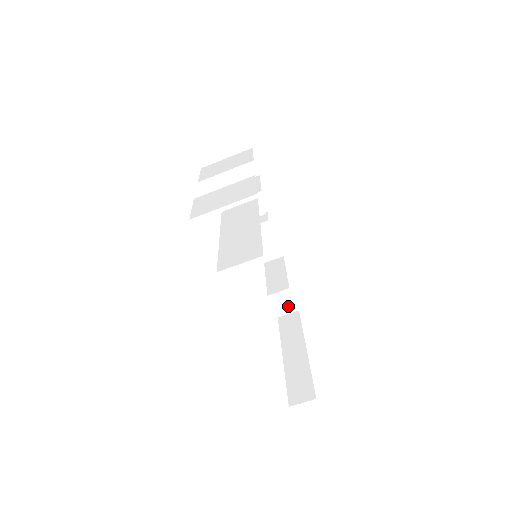
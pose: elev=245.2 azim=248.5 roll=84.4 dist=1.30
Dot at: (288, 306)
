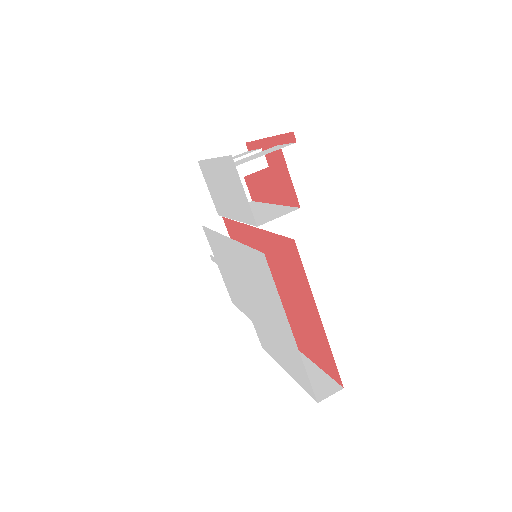
Dot at: occluded
